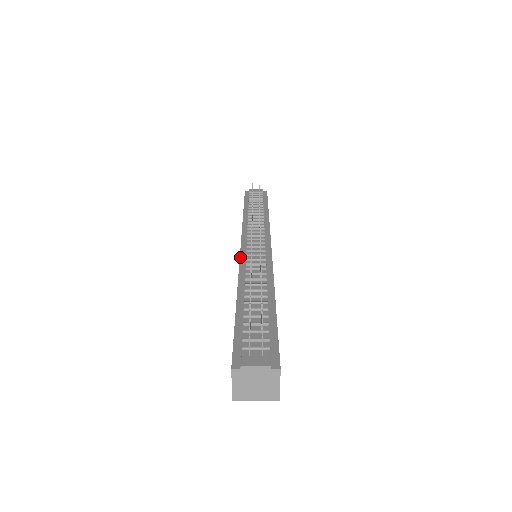
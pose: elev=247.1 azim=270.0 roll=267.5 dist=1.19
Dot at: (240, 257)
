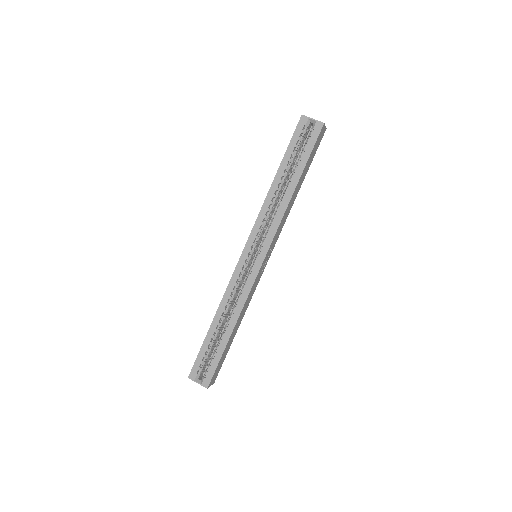
Dot at: occluded
